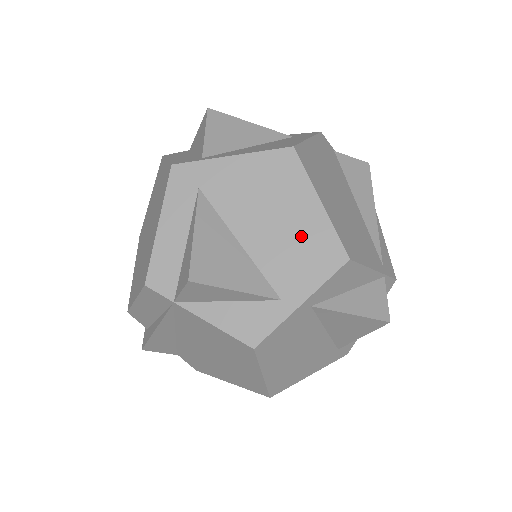
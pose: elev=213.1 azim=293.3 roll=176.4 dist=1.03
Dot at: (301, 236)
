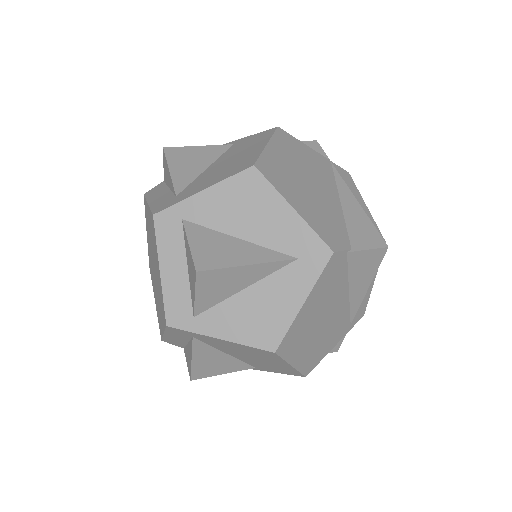
Dot at: (273, 366)
